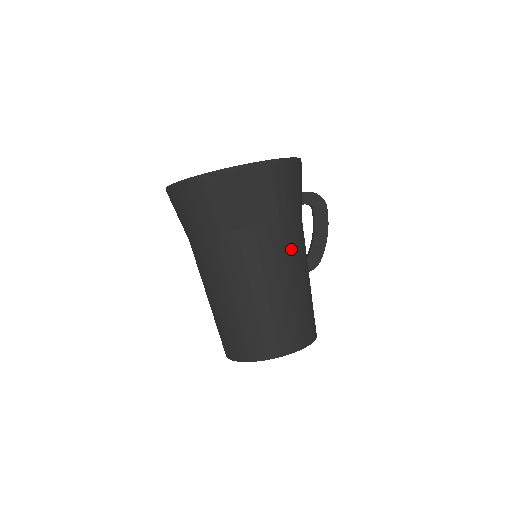
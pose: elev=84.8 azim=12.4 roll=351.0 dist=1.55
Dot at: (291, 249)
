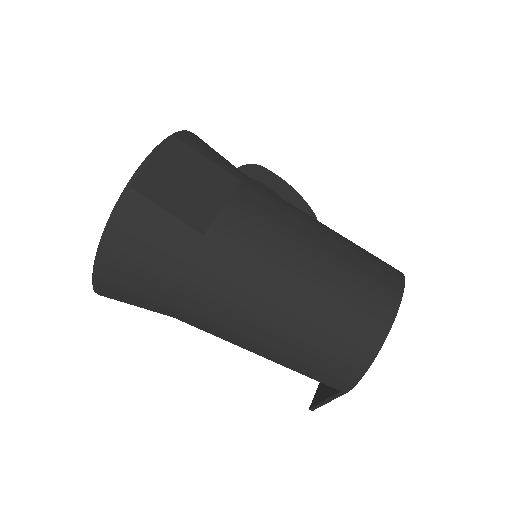
Dot at: (280, 203)
